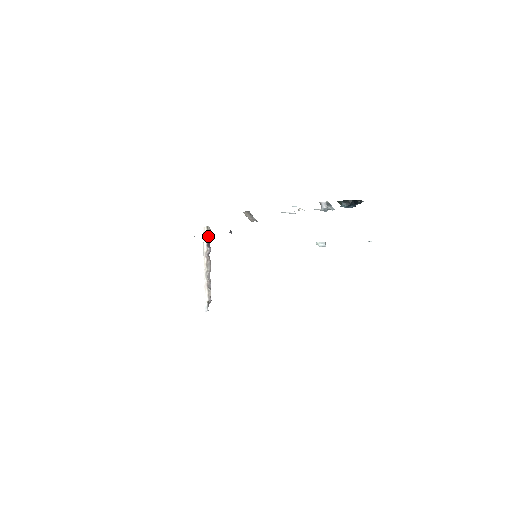
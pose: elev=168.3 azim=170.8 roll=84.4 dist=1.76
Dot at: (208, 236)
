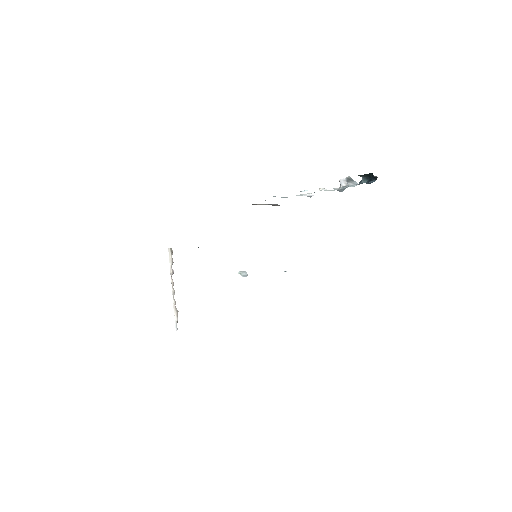
Dot at: (172, 258)
